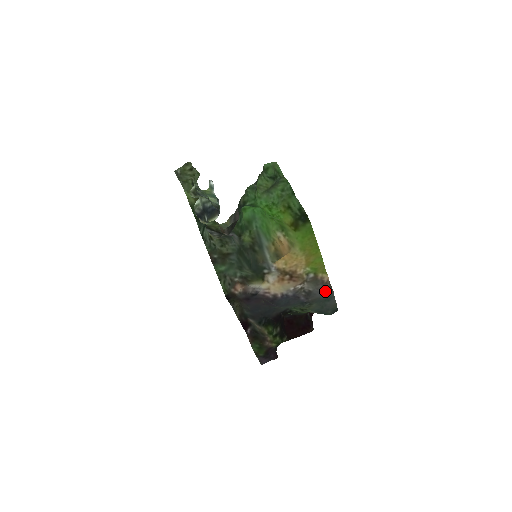
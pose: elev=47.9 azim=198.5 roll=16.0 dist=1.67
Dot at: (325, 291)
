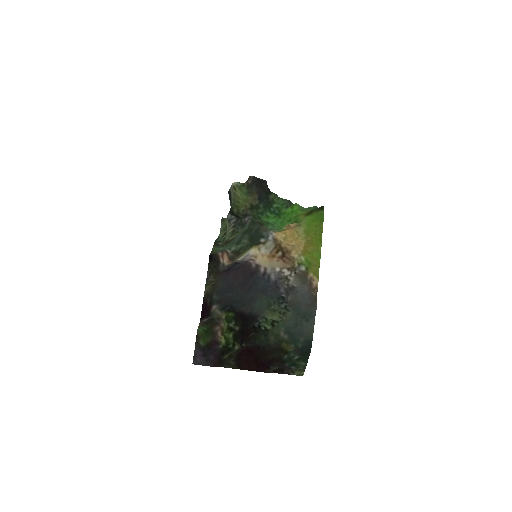
Dot at: (309, 297)
